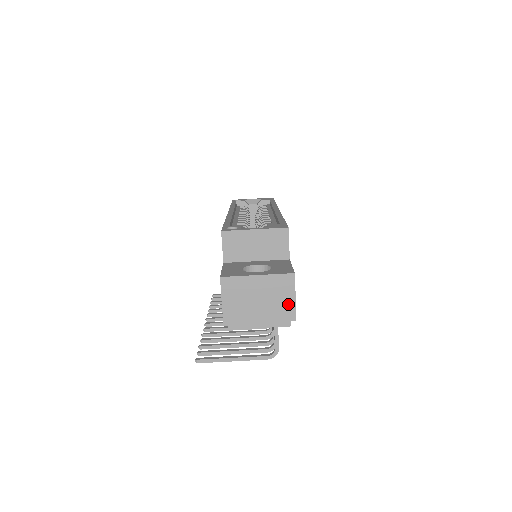
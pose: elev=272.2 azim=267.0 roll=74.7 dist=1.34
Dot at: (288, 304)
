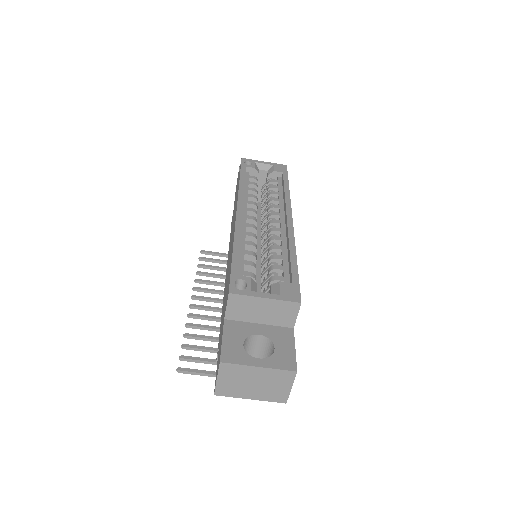
Dot at: (282, 391)
